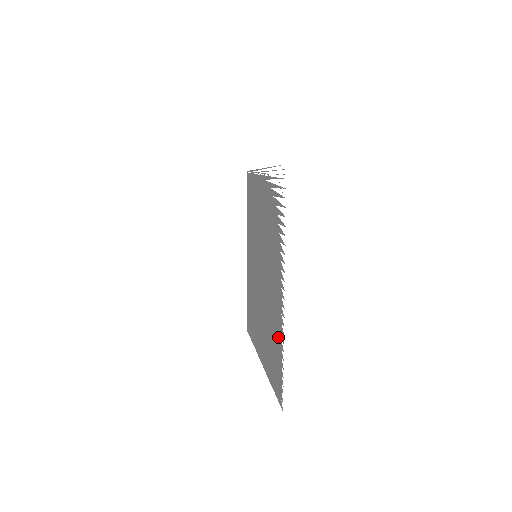
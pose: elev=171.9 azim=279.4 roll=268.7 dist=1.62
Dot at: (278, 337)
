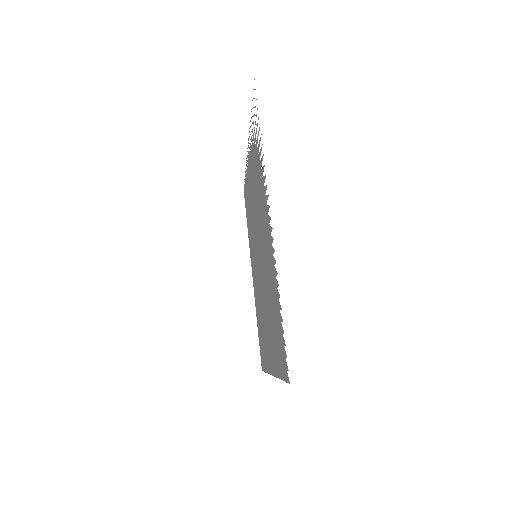
Dot at: (275, 291)
